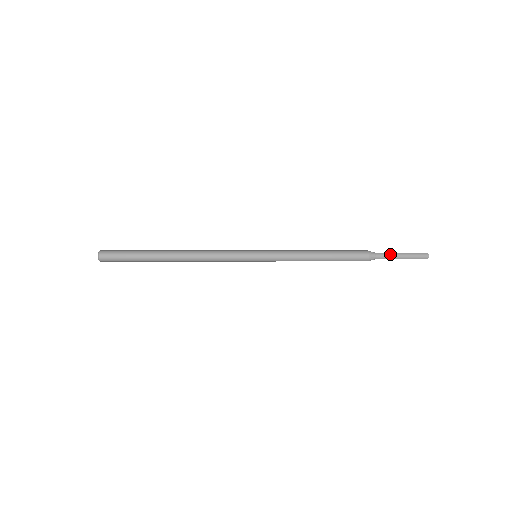
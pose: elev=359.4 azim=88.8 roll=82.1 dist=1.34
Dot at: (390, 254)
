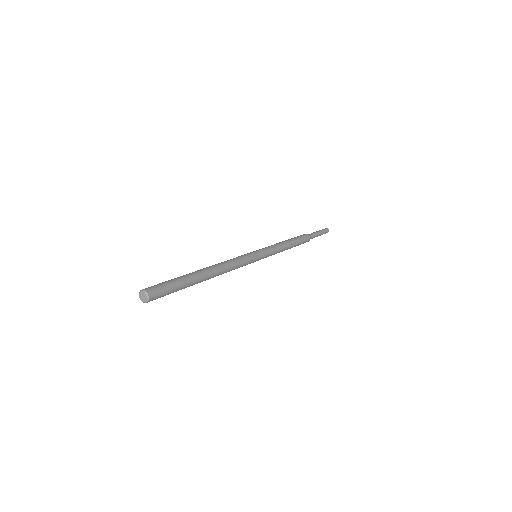
Dot at: (314, 232)
